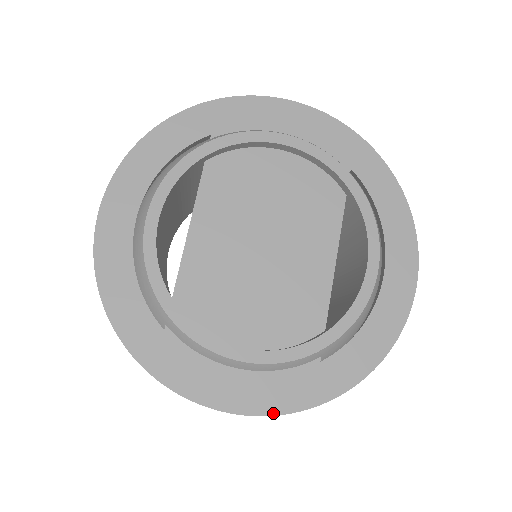
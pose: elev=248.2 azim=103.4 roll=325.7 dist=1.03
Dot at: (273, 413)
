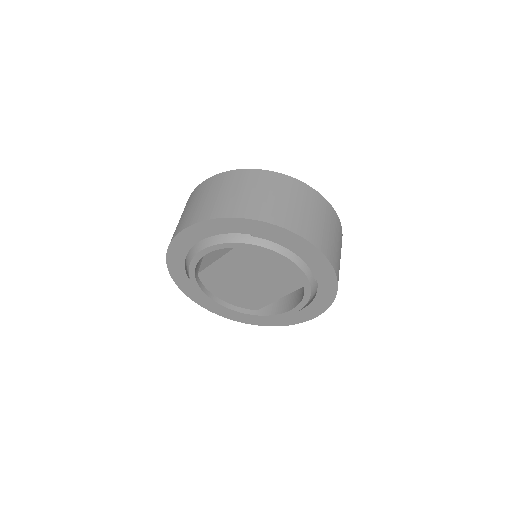
Dot at: (220, 315)
